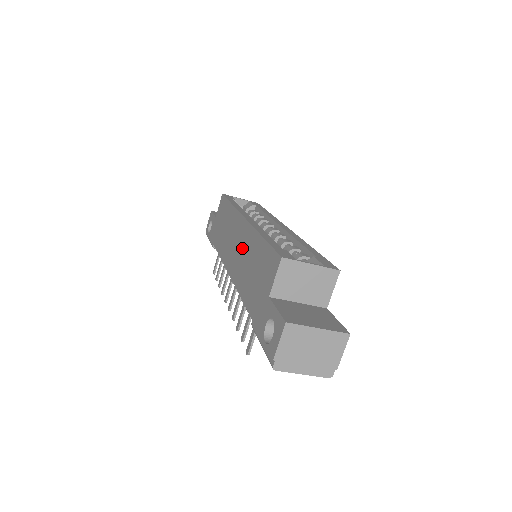
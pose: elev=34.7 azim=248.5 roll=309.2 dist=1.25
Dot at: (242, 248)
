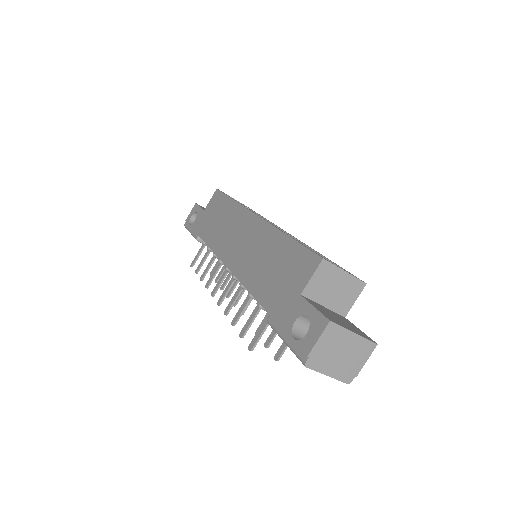
Dot at: (253, 244)
